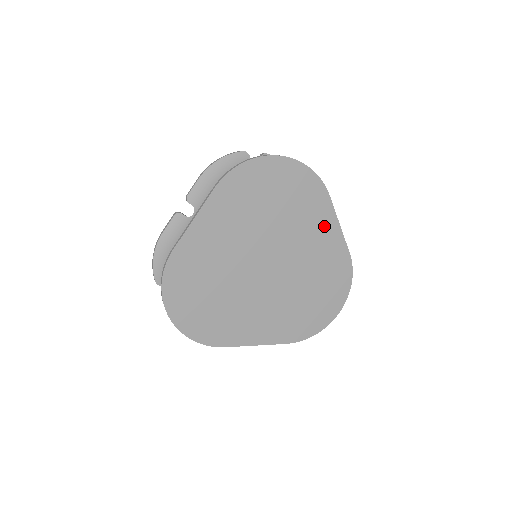
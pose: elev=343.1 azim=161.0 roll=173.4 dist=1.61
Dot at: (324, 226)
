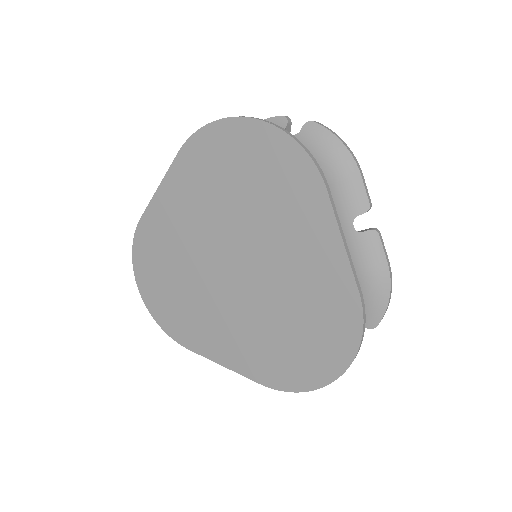
Dot at: (316, 236)
